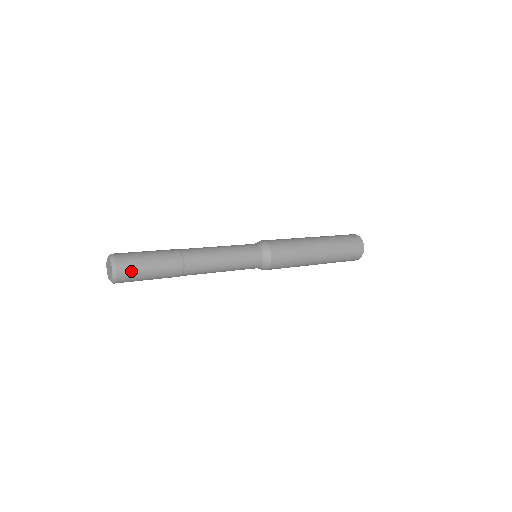
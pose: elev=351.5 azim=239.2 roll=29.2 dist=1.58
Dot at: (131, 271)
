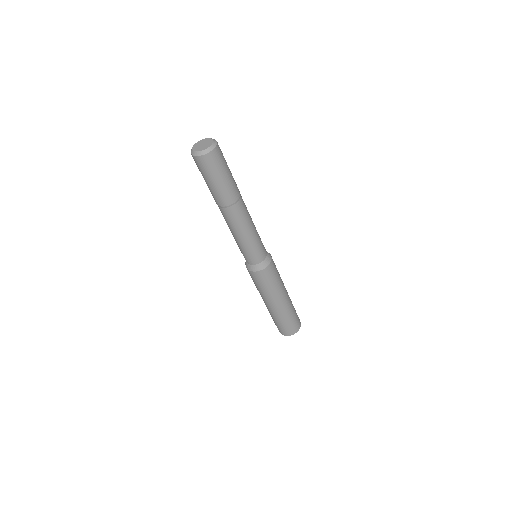
Dot at: occluded
